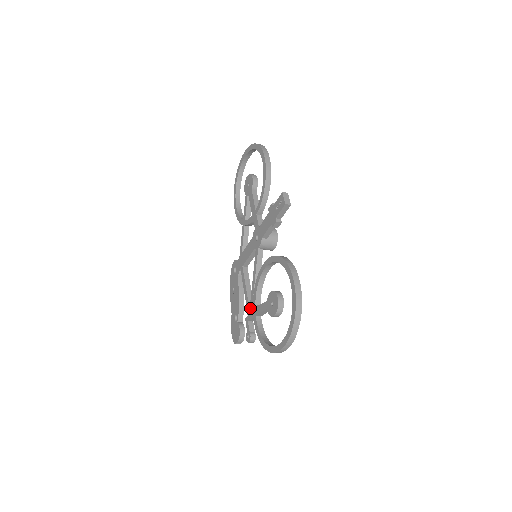
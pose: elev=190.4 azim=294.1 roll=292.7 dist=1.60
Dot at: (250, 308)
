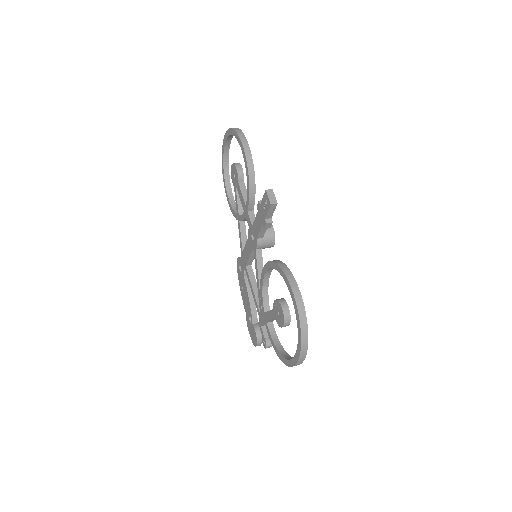
Dot at: (260, 313)
